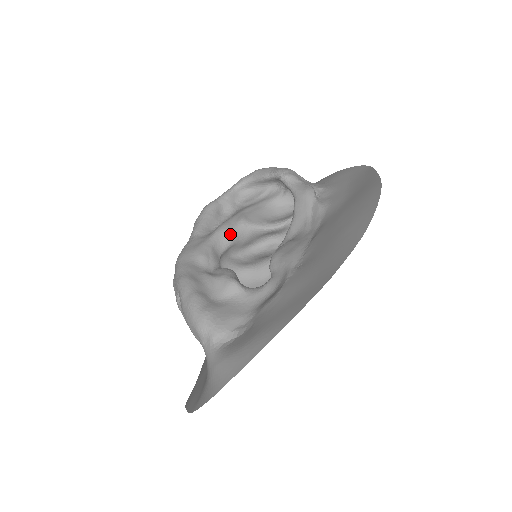
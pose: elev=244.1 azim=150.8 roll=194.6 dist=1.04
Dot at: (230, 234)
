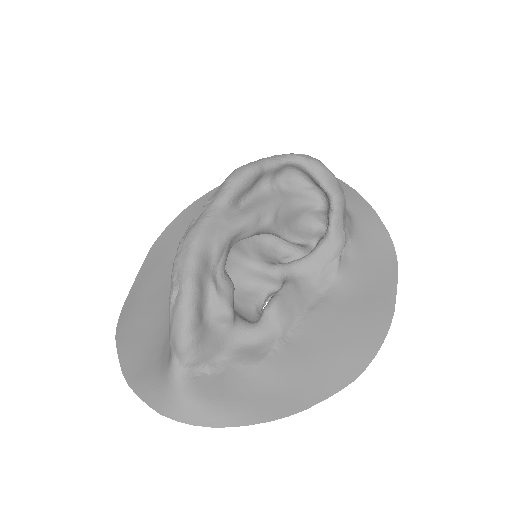
Dot at: (253, 231)
